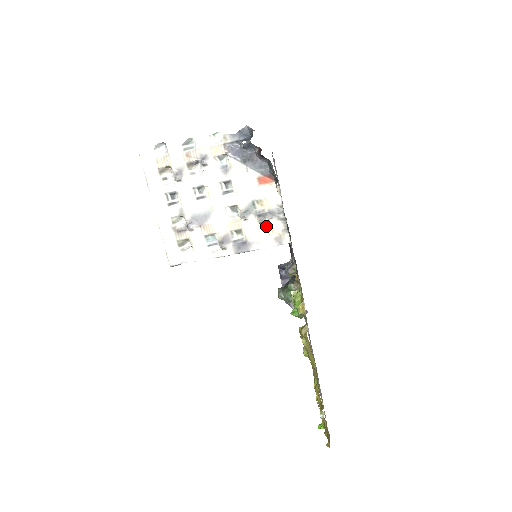
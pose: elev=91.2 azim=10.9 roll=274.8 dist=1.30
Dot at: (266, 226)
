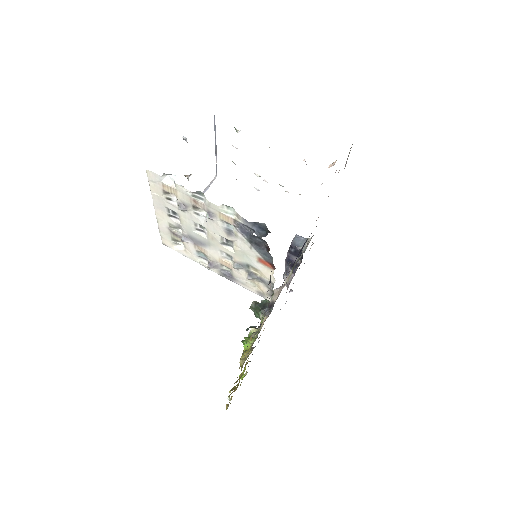
Dot at: (254, 282)
